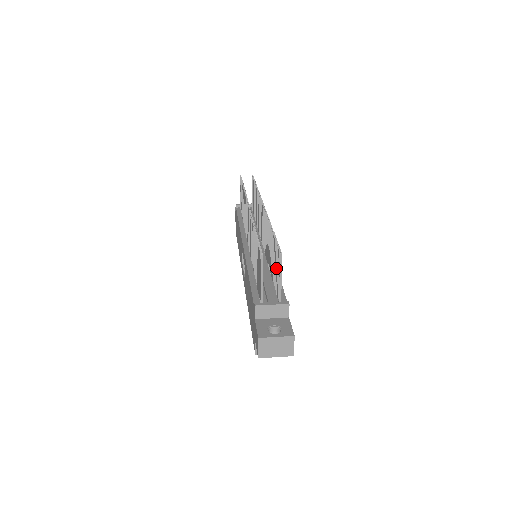
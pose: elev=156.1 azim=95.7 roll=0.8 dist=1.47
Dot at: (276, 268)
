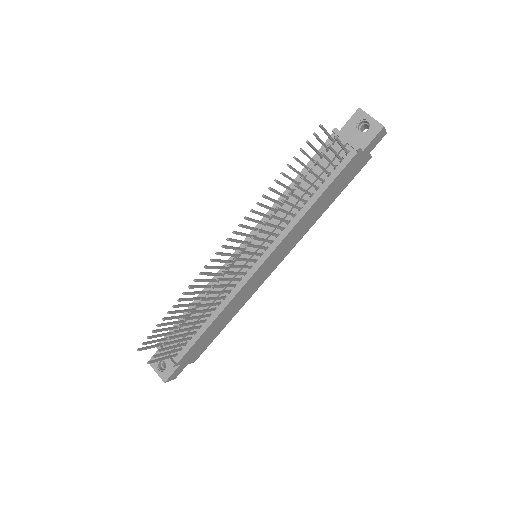
Dot at: occluded
